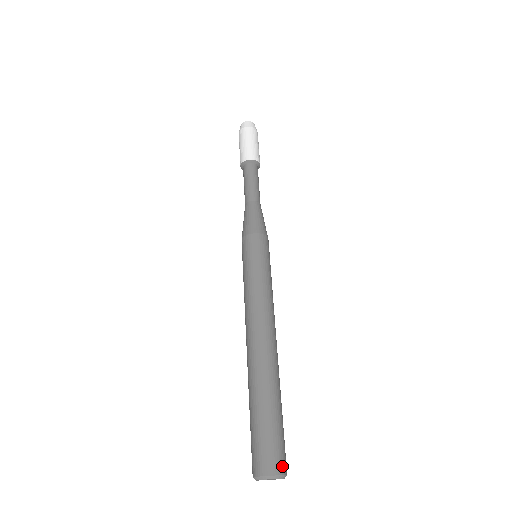
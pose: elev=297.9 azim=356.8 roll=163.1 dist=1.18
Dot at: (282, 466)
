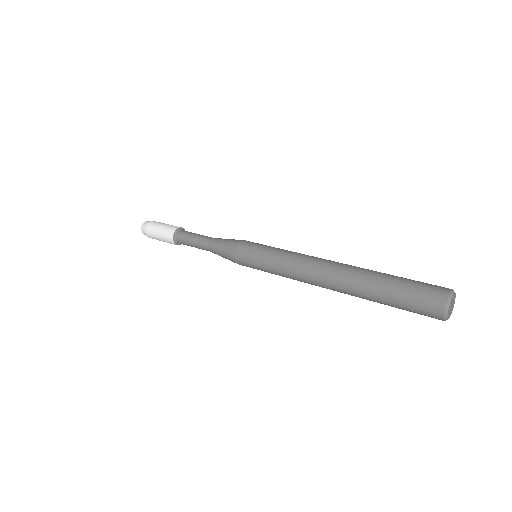
Dot at: occluded
